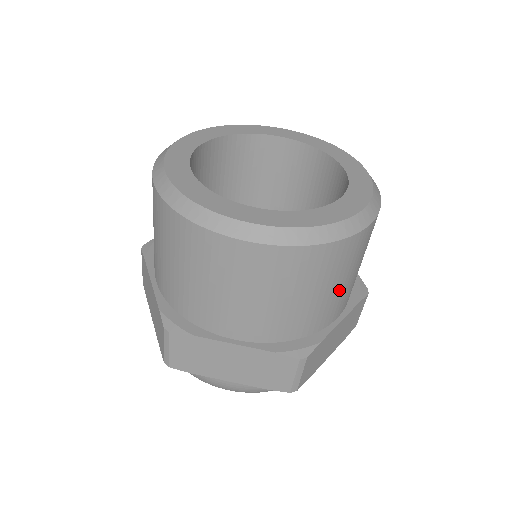
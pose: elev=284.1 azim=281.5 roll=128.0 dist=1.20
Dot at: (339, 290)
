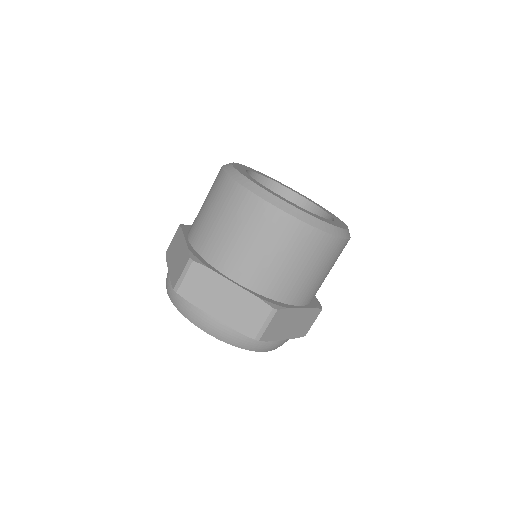
Dot at: (311, 277)
